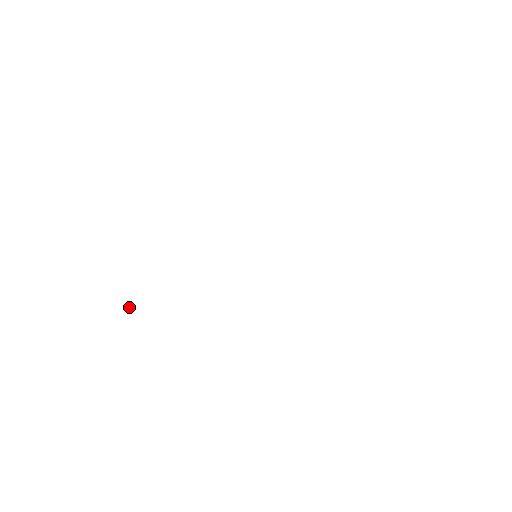
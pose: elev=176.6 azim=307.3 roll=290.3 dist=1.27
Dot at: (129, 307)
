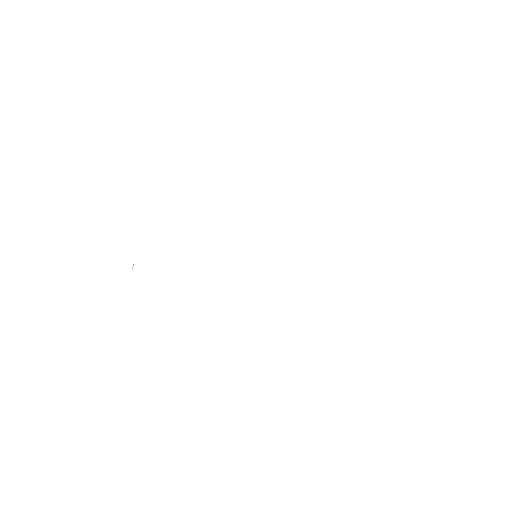
Dot at: (132, 267)
